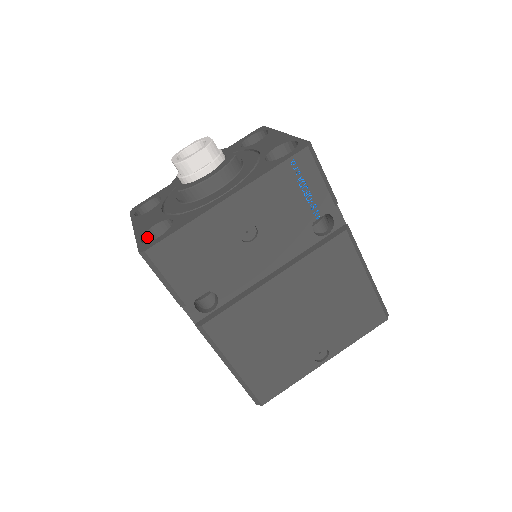
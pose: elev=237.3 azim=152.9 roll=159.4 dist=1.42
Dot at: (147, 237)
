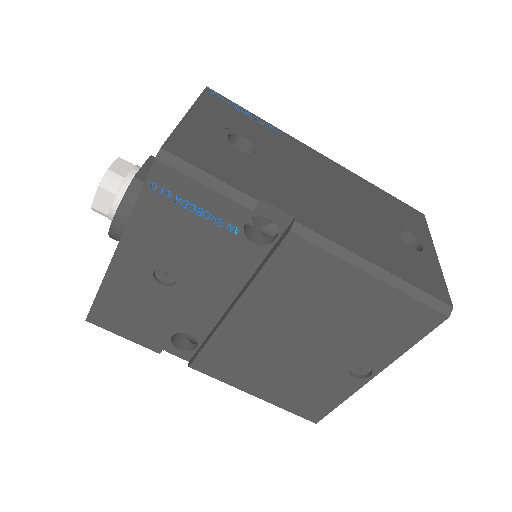
Dot at: occluded
